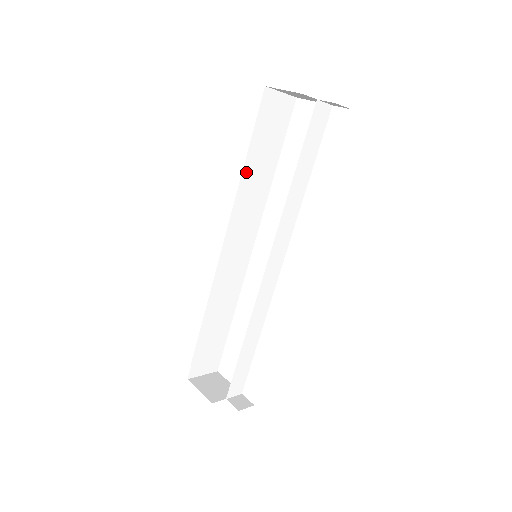
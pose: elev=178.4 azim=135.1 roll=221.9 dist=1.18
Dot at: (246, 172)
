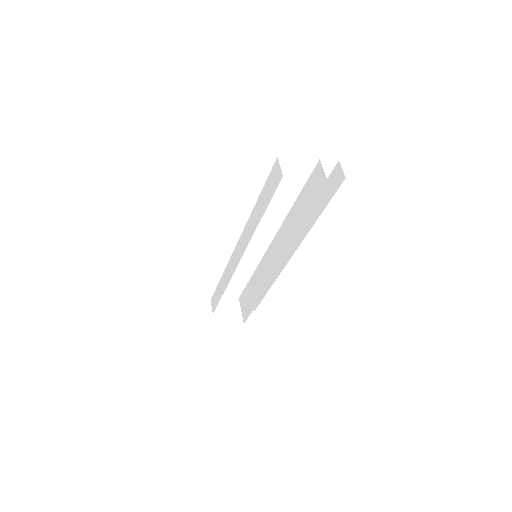
Dot at: occluded
